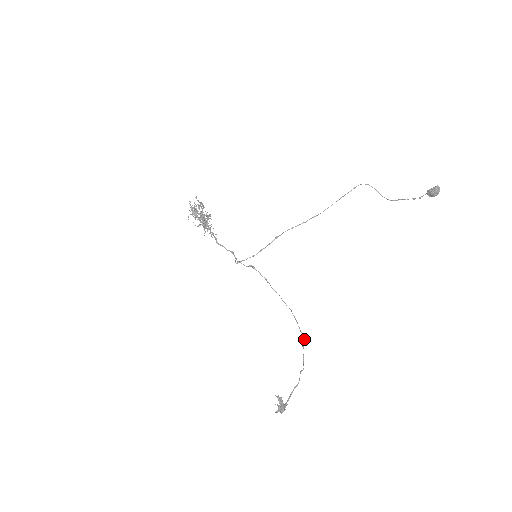
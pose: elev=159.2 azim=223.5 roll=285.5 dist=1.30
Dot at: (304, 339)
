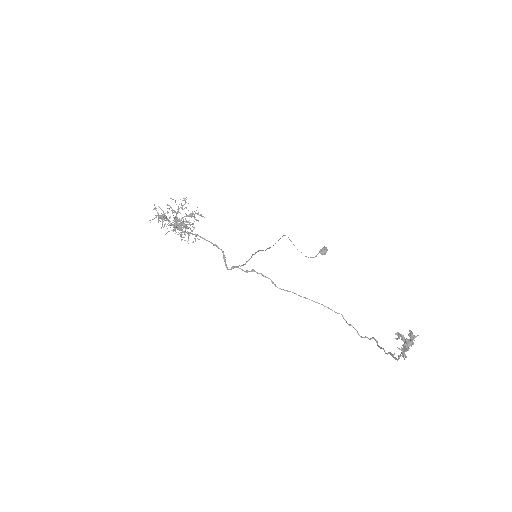
Dot at: occluded
